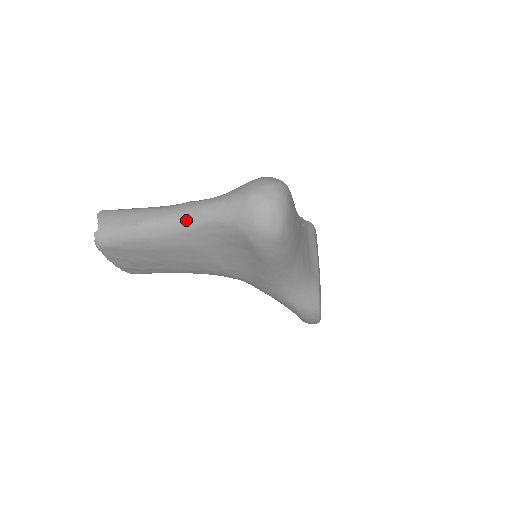
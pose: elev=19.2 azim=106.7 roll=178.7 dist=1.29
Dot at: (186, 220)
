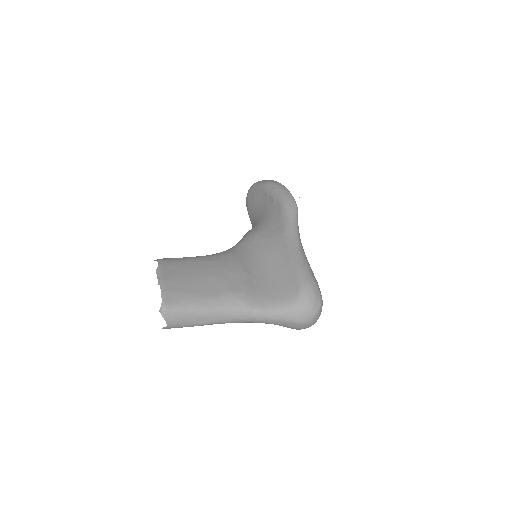
Dot at: (245, 322)
